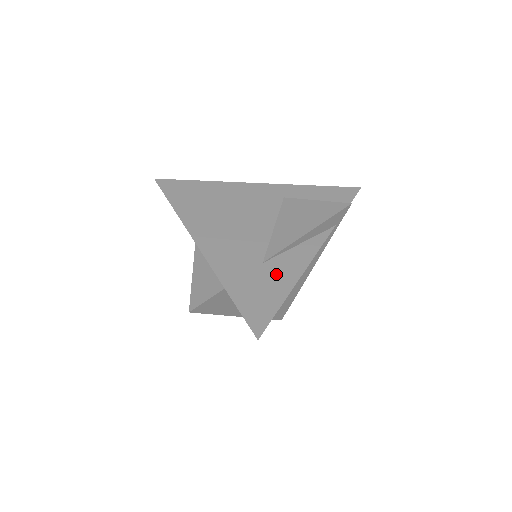
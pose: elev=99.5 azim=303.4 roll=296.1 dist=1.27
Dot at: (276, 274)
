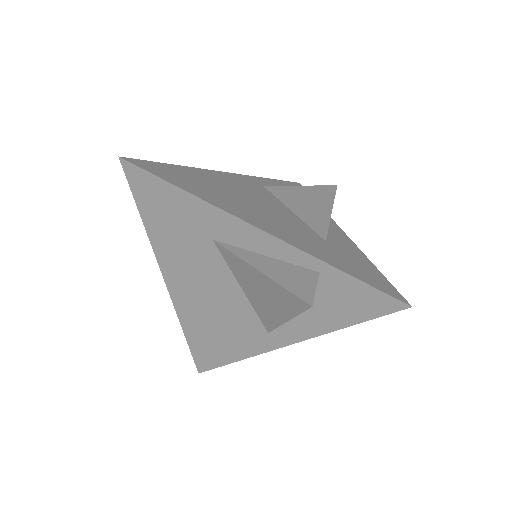
Dot at: (346, 250)
